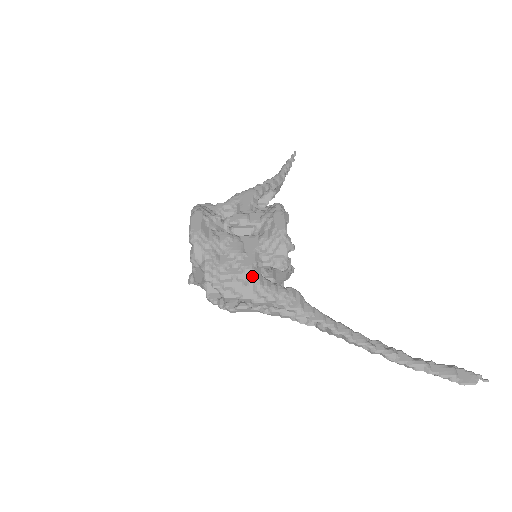
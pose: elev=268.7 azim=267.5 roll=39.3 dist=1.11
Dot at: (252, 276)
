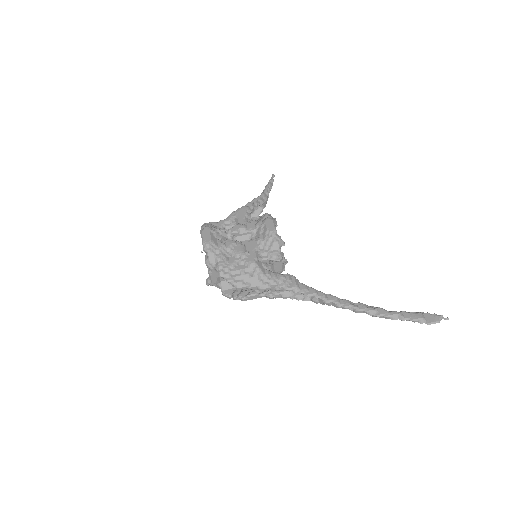
Dot at: (256, 268)
